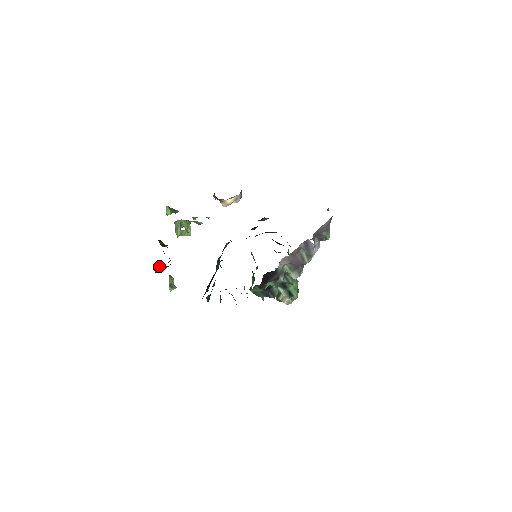
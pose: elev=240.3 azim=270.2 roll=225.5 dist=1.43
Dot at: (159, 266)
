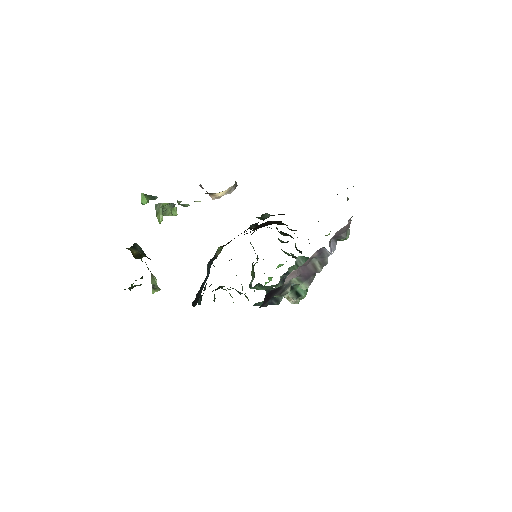
Dot at: occluded
